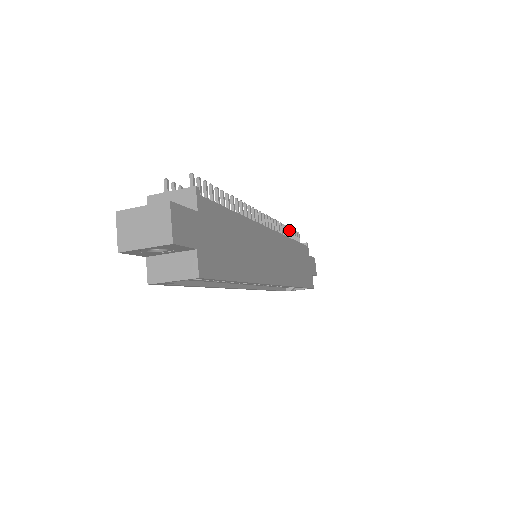
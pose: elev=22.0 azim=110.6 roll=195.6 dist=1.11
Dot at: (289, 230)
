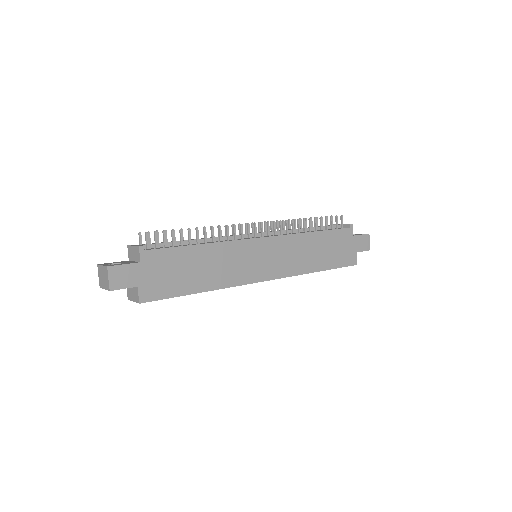
Dot at: (320, 219)
